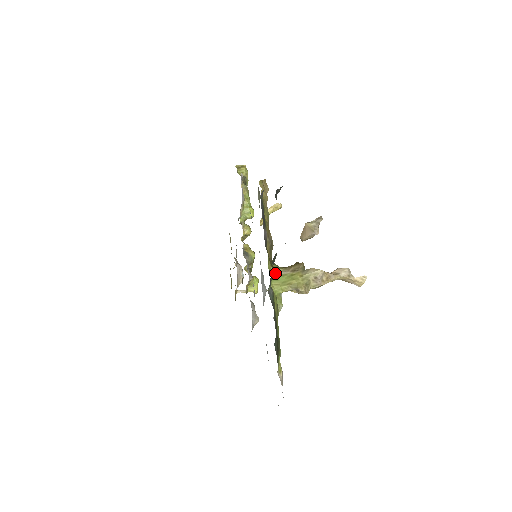
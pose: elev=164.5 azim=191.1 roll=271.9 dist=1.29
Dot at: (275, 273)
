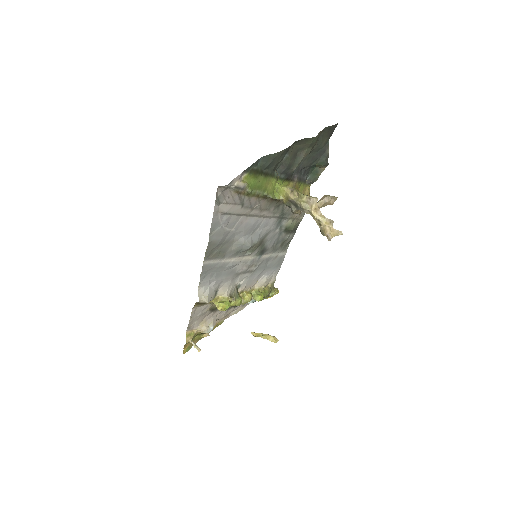
Dot at: occluded
